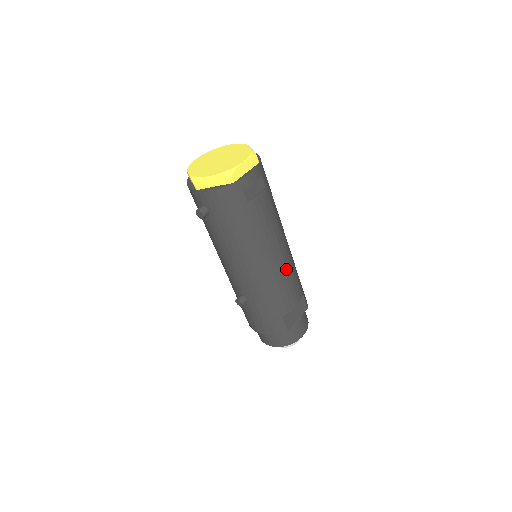
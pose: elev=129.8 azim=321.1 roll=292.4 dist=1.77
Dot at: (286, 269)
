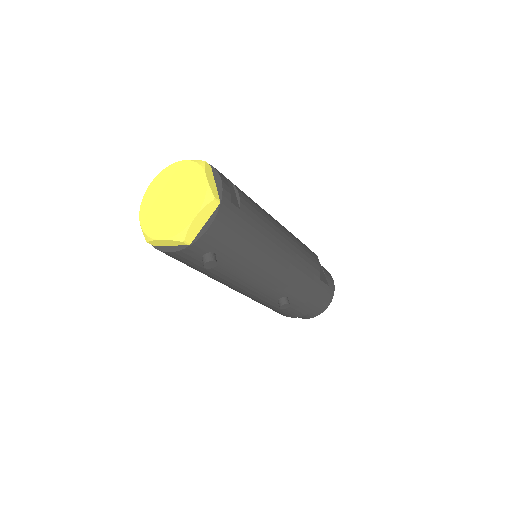
Dot at: (294, 239)
